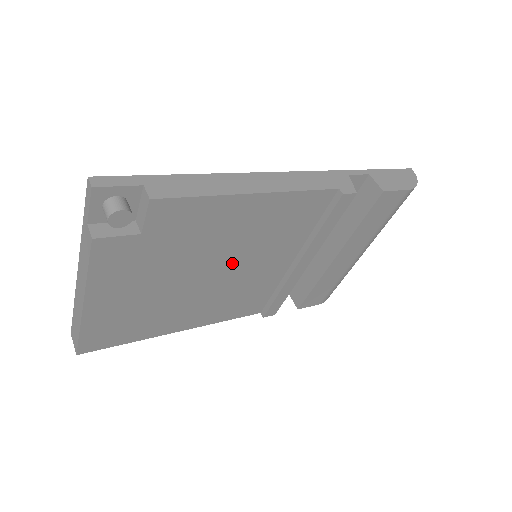
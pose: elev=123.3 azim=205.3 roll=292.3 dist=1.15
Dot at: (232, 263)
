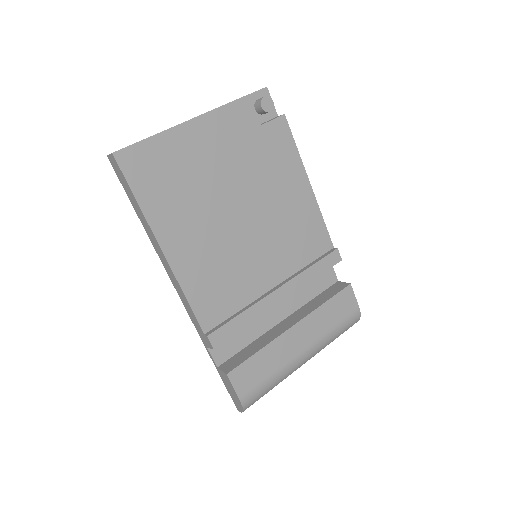
Dot at: (256, 224)
